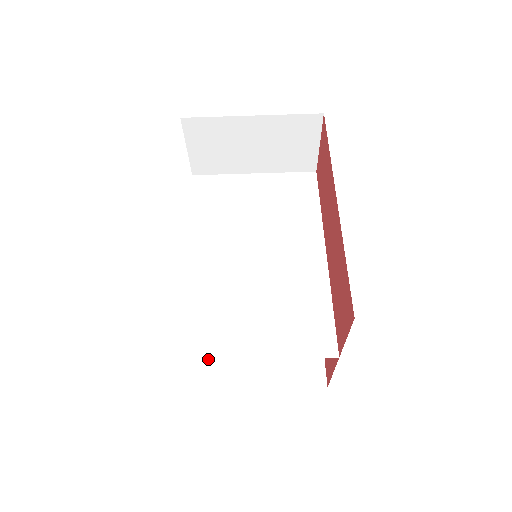
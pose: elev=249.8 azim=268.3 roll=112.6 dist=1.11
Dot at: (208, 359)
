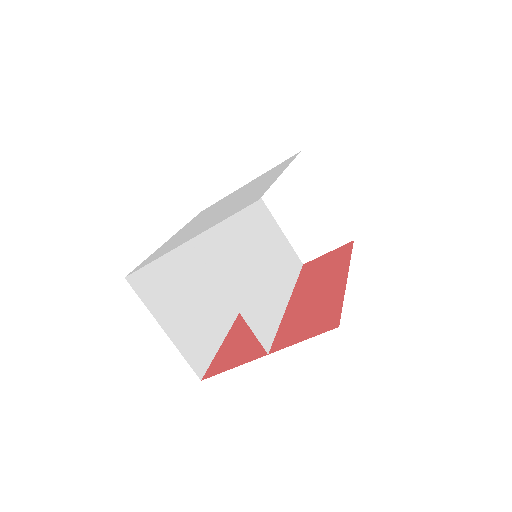
Dot at: (206, 262)
